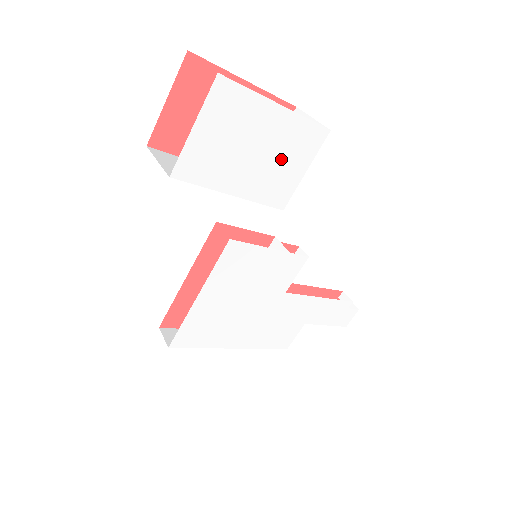
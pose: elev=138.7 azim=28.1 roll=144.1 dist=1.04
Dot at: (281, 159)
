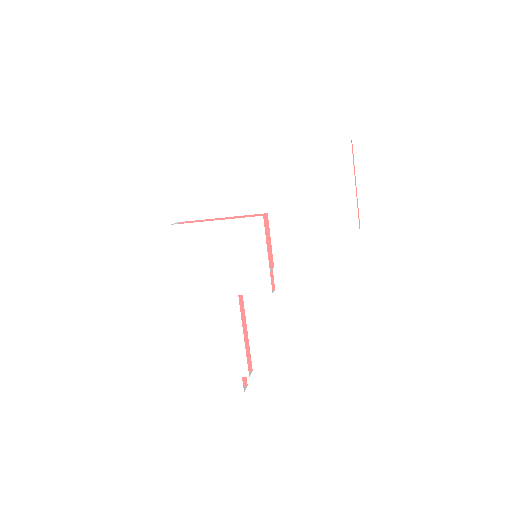
Dot at: (327, 214)
